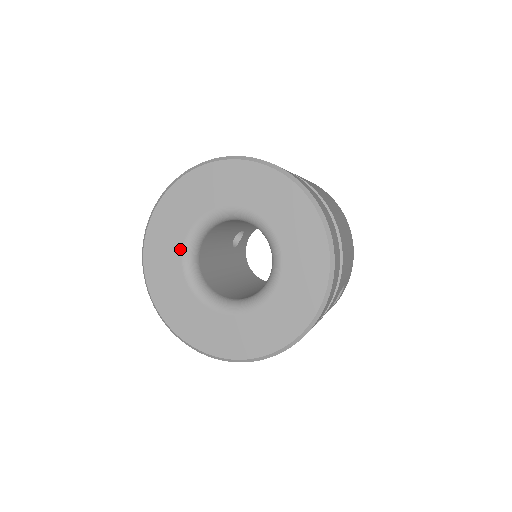
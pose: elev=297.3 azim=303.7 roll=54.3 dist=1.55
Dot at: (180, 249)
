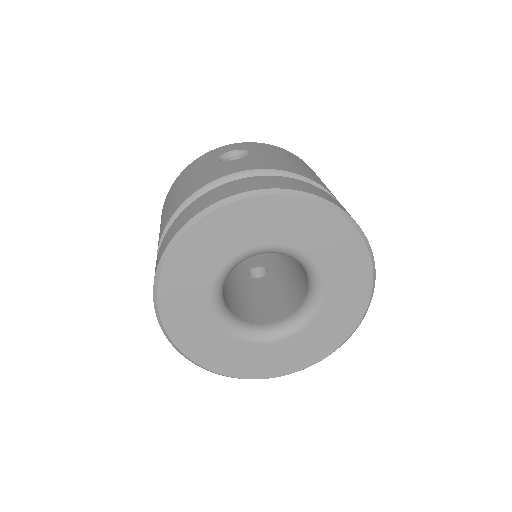
Dot at: (239, 251)
